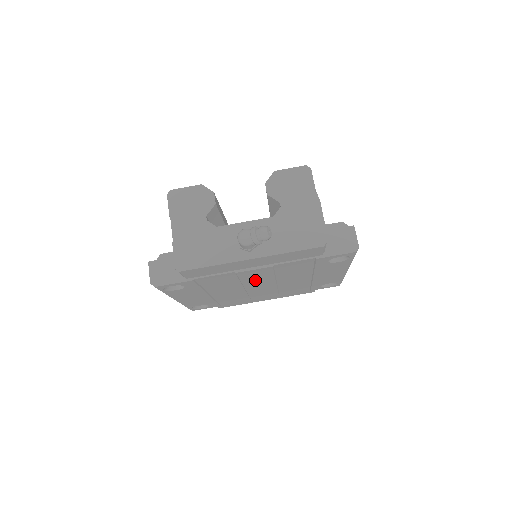
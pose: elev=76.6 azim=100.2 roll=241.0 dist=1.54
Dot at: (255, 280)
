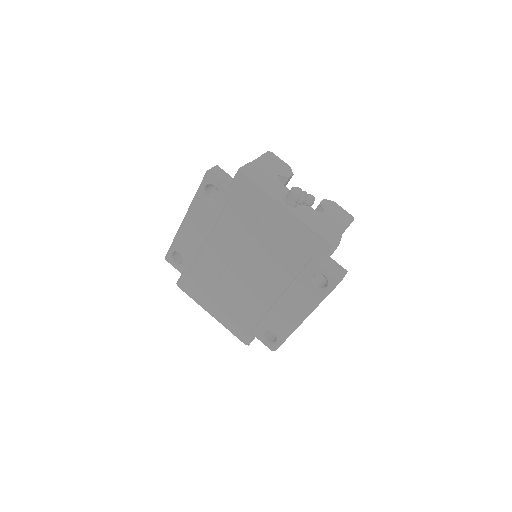
Dot at: (252, 250)
